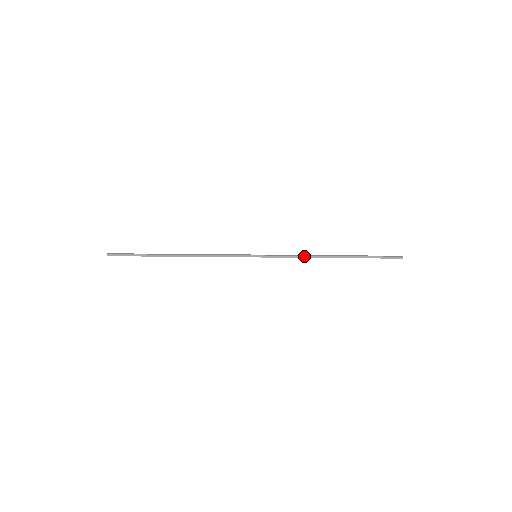
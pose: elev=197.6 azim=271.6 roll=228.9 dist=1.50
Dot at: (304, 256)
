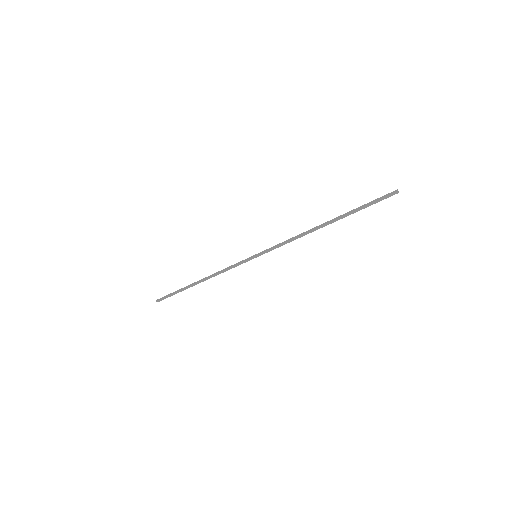
Dot at: (296, 238)
